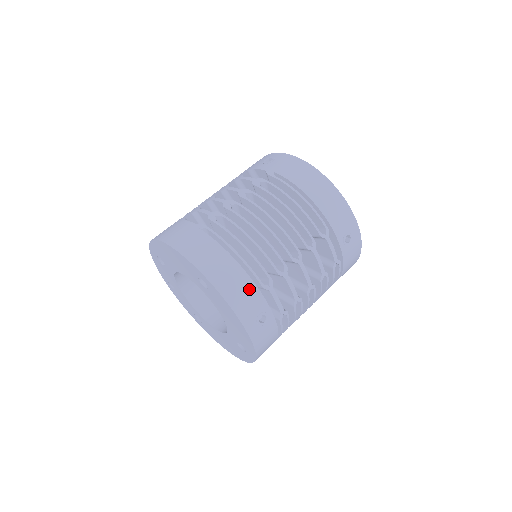
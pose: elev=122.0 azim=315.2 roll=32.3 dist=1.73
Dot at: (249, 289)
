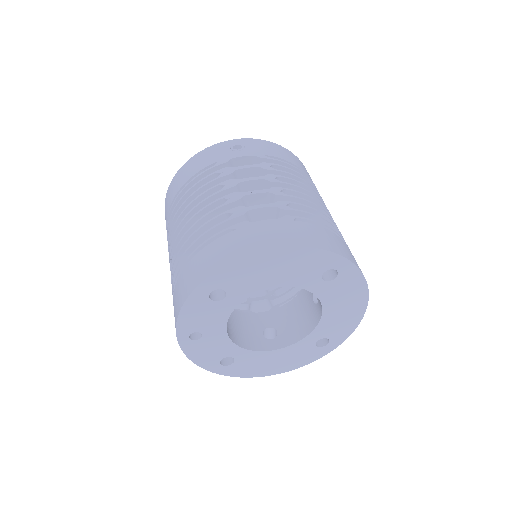
Dot at: occluded
